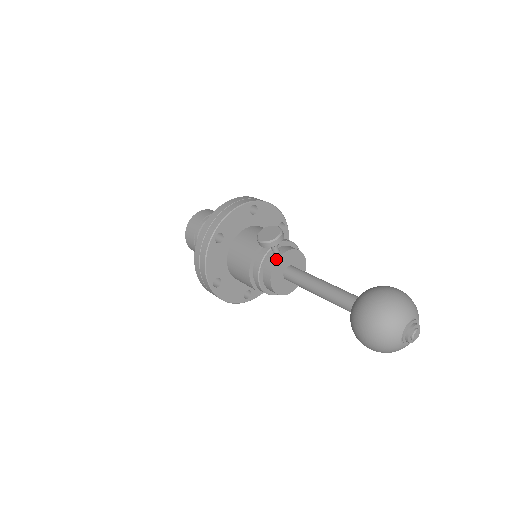
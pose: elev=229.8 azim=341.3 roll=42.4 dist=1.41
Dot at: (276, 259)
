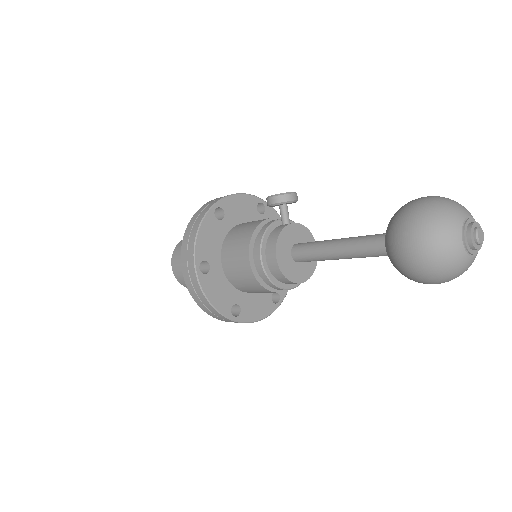
Dot at: (286, 225)
